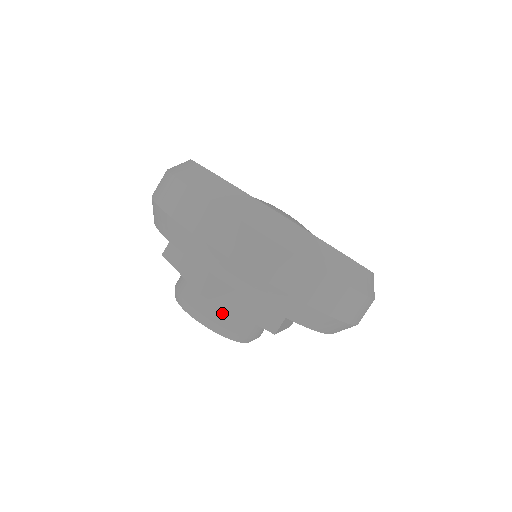
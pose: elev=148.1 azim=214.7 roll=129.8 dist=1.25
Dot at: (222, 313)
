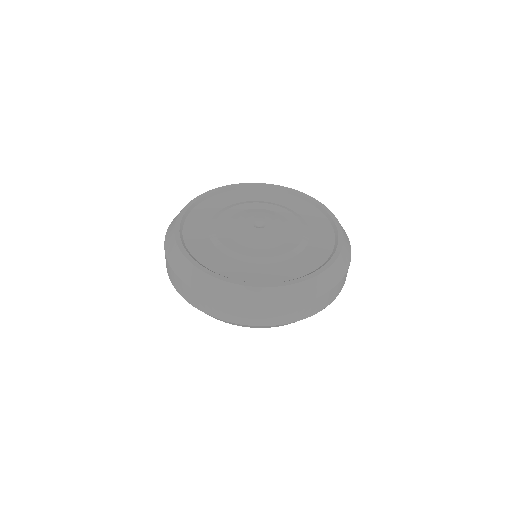
Dot at: occluded
